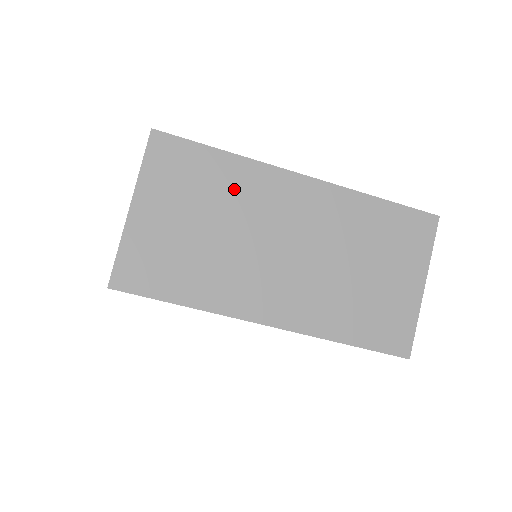
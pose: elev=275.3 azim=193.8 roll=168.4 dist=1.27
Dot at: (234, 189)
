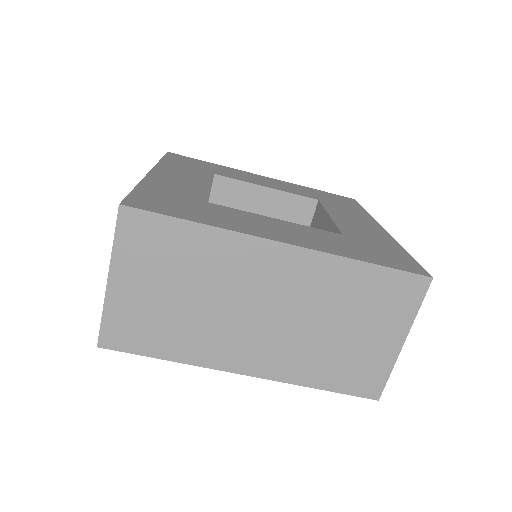
Dot at: (209, 260)
